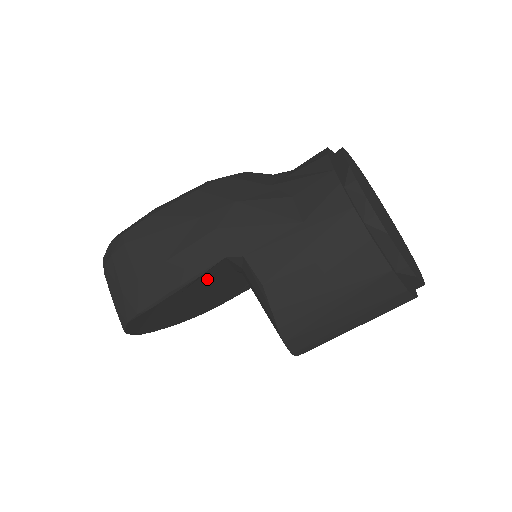
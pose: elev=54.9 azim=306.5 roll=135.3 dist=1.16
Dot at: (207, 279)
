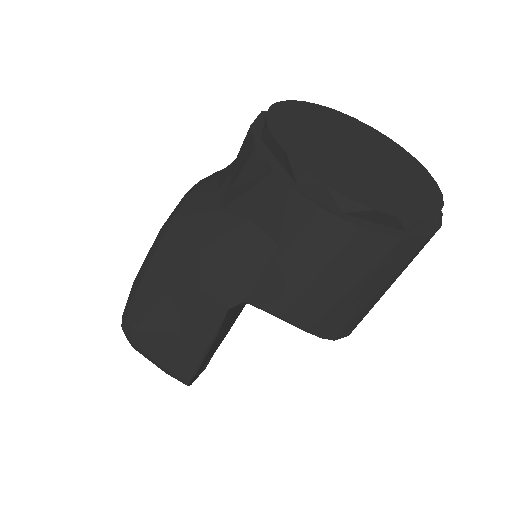
Dot at: (227, 321)
